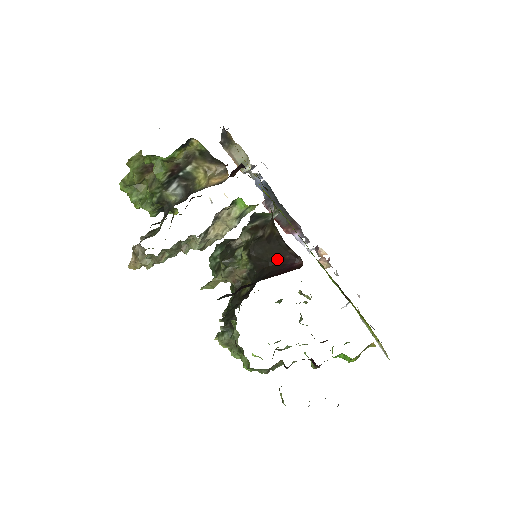
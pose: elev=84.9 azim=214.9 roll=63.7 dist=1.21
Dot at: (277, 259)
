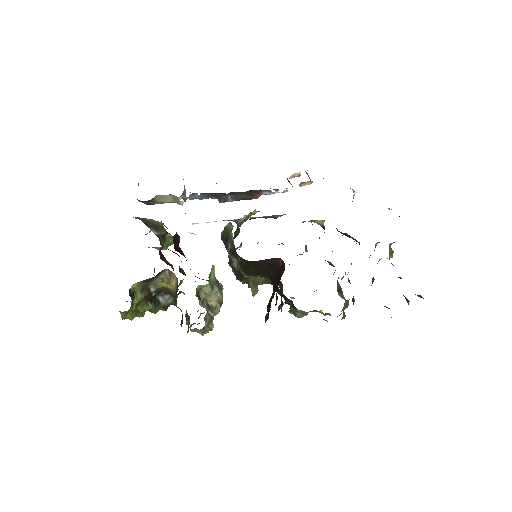
Dot at: (267, 267)
